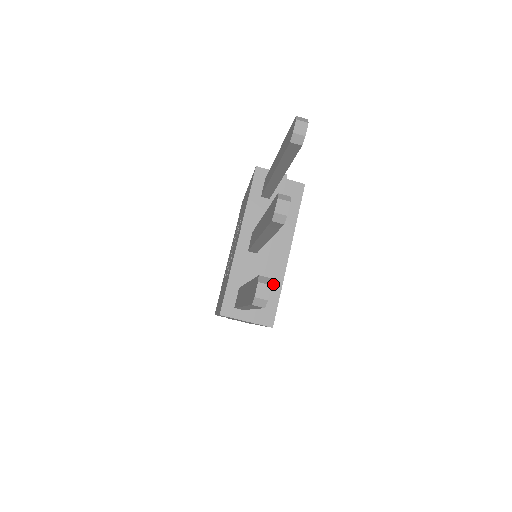
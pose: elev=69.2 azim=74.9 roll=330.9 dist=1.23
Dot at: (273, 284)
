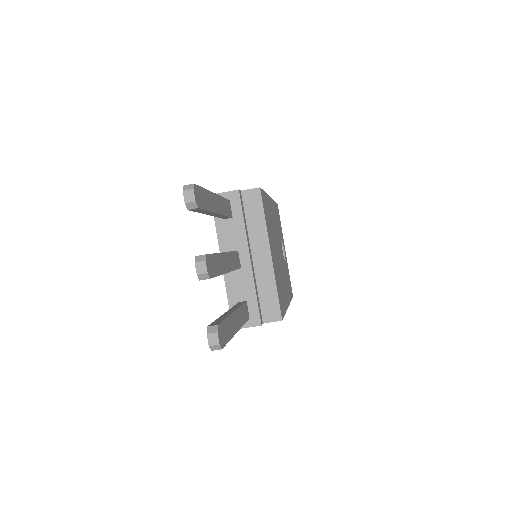
Dot at: (268, 285)
